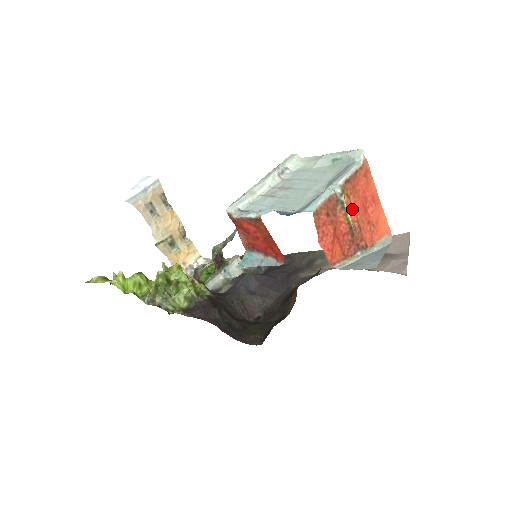
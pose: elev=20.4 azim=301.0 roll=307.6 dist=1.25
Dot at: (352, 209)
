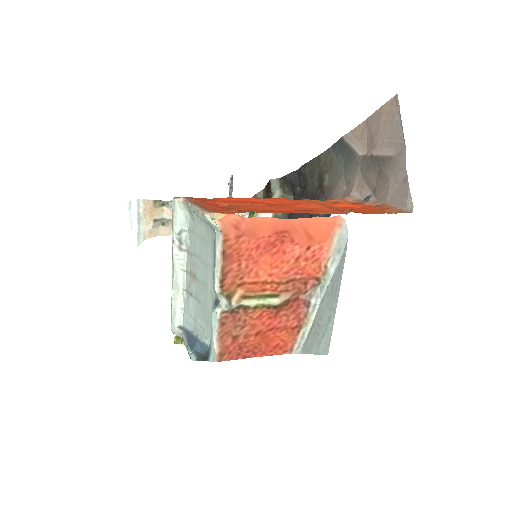
Dot at: (260, 284)
